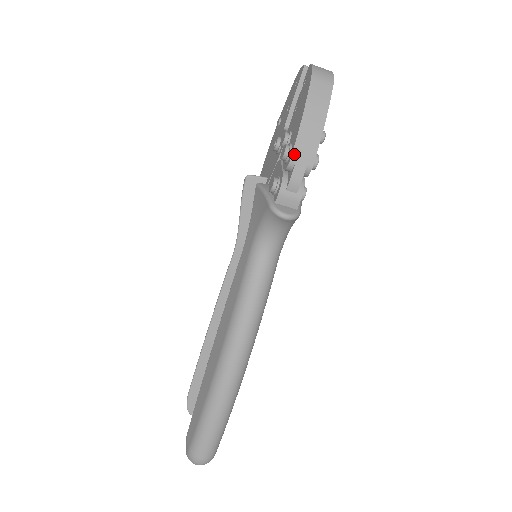
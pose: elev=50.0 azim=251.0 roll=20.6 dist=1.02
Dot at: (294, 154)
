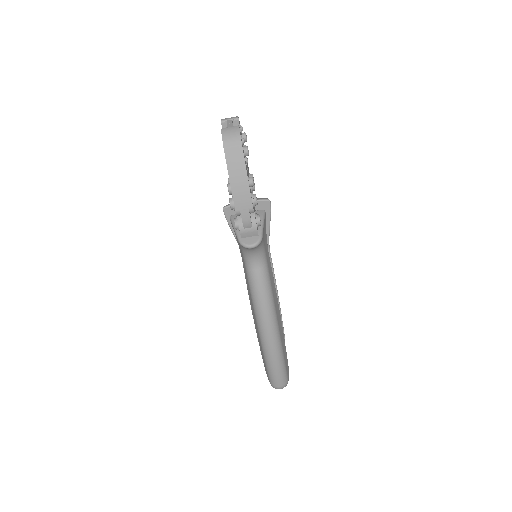
Dot at: (236, 207)
